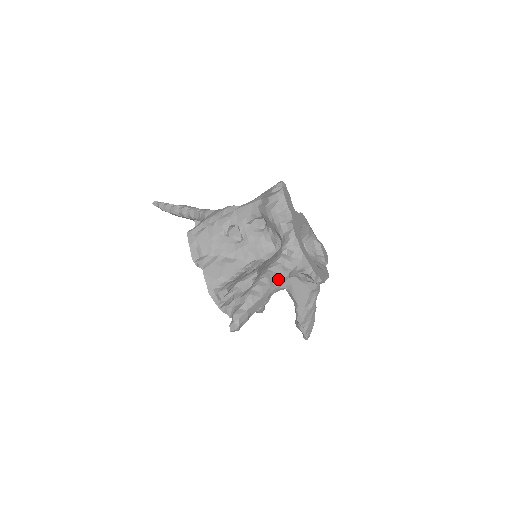
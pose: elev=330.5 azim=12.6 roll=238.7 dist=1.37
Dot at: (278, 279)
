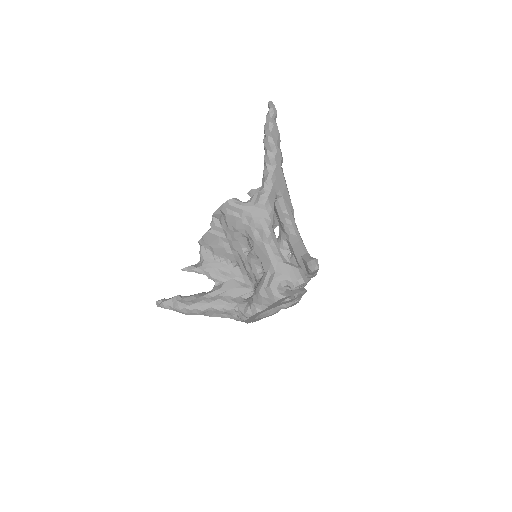
Dot at: (211, 314)
